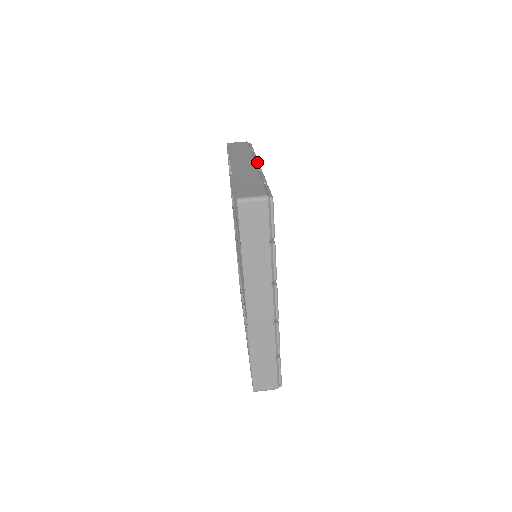
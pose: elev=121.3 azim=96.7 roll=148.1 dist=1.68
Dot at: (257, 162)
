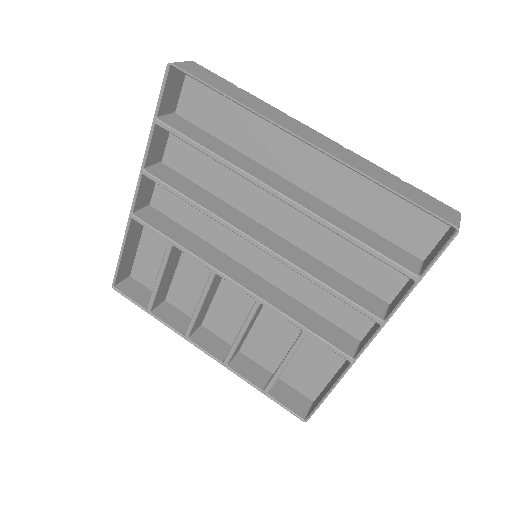
Dot at: (307, 127)
